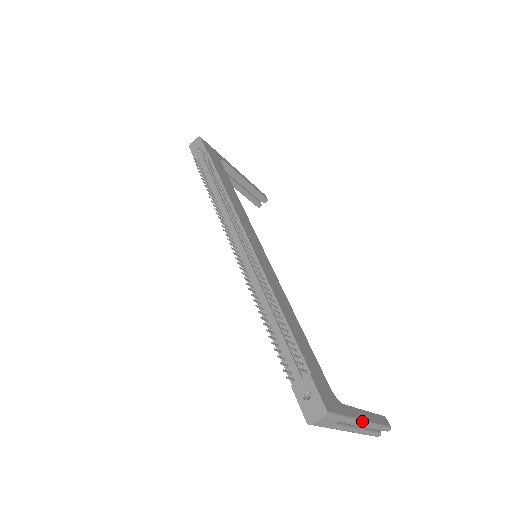
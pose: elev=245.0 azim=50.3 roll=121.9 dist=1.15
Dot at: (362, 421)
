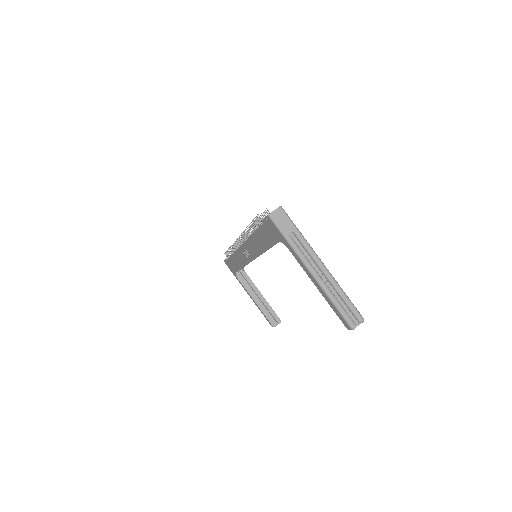
Dot at: (320, 259)
